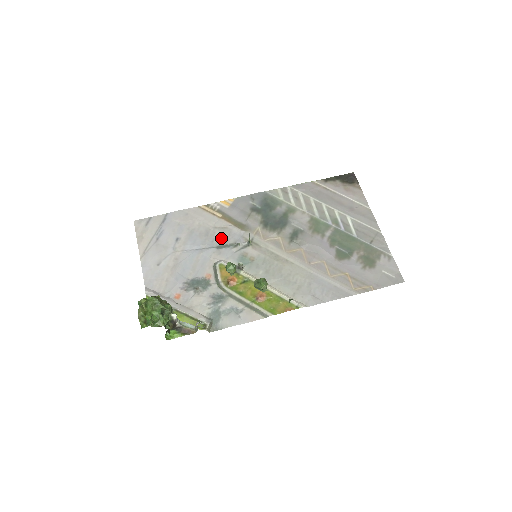
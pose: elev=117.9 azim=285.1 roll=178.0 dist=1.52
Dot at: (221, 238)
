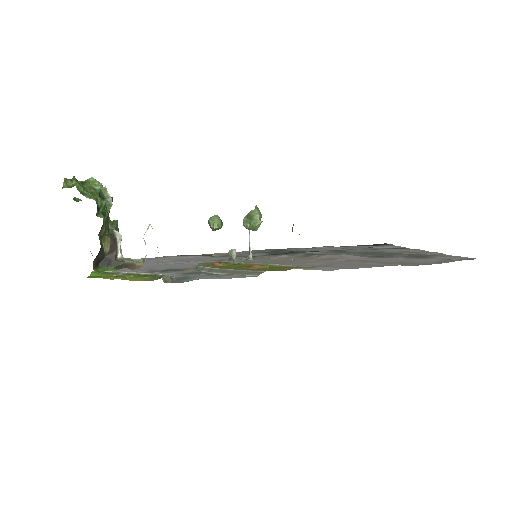
Dot at: (215, 259)
